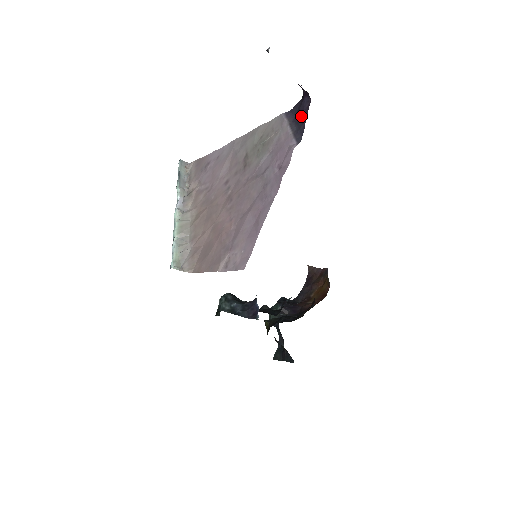
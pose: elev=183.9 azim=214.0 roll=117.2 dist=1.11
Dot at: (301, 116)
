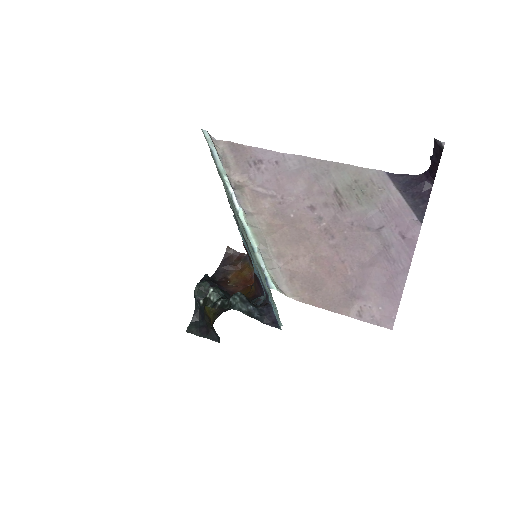
Dot at: (419, 194)
